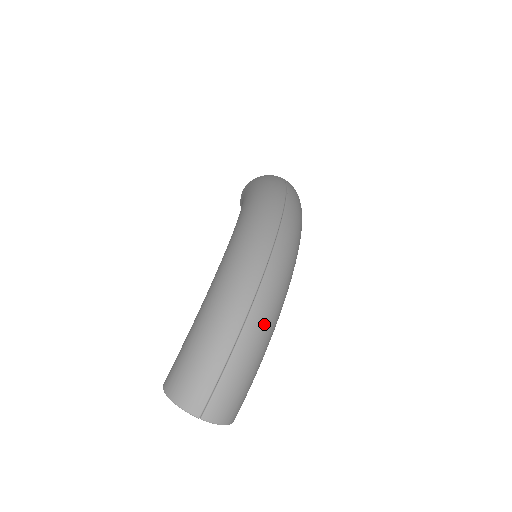
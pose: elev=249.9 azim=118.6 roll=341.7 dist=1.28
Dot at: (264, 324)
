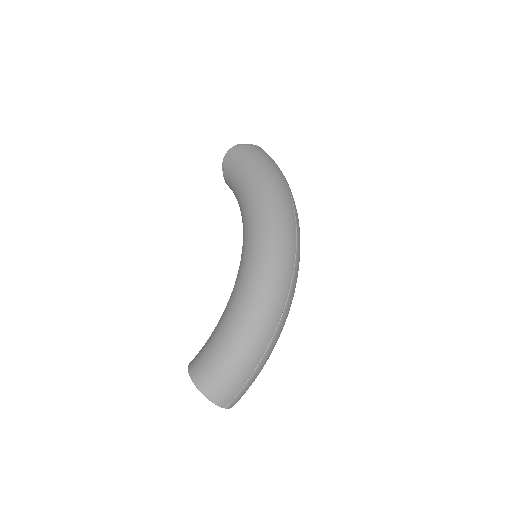
Dot at: occluded
